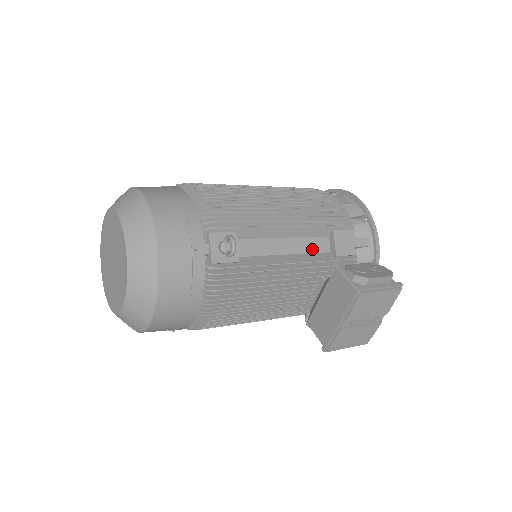
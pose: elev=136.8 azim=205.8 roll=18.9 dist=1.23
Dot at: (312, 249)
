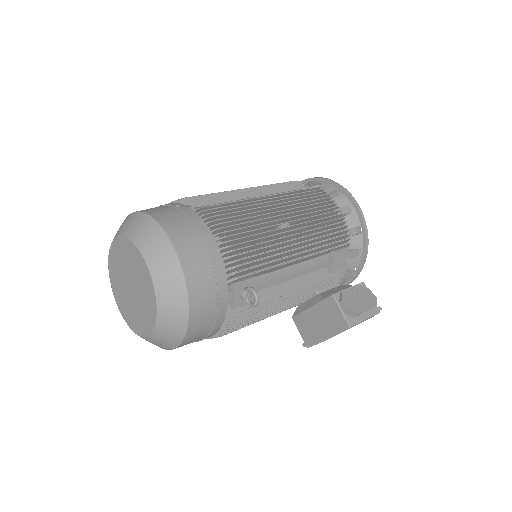
Dot at: (313, 269)
